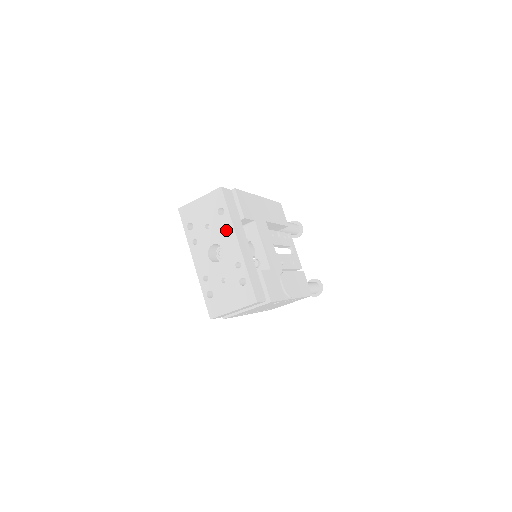
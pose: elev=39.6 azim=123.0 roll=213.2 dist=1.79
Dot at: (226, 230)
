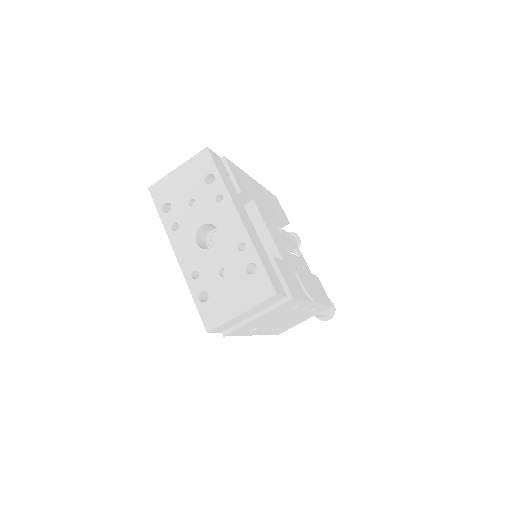
Dot at: occluded
